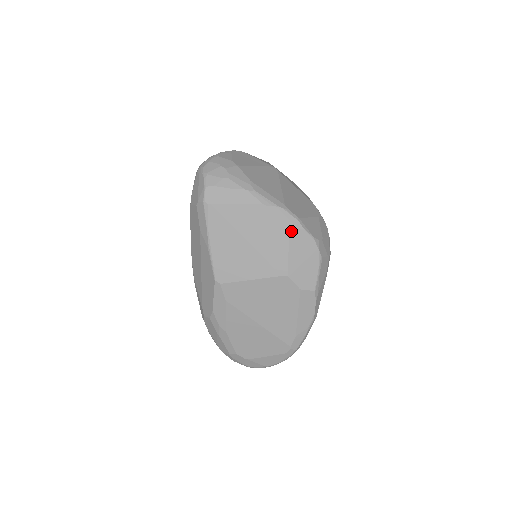
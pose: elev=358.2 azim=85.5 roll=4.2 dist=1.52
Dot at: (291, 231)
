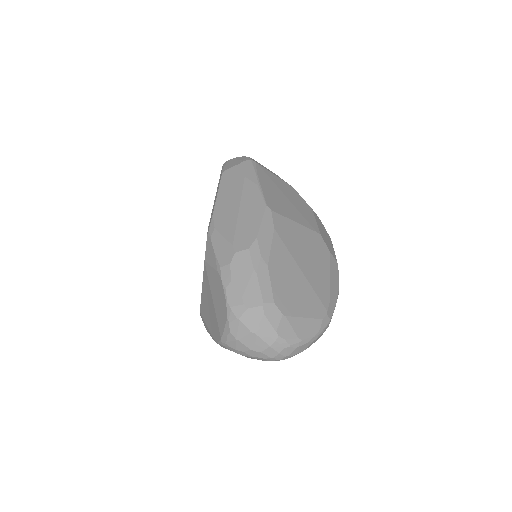
Dot at: (313, 211)
